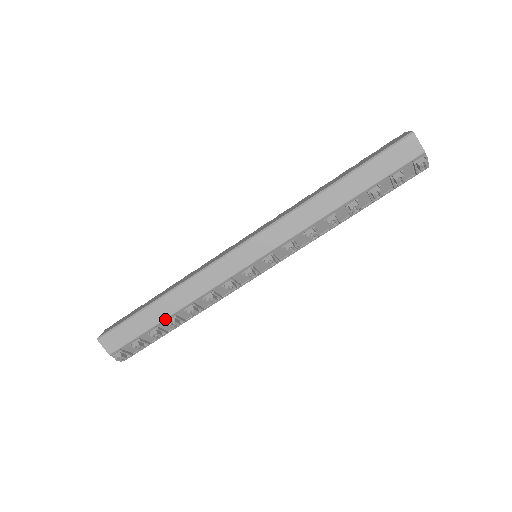
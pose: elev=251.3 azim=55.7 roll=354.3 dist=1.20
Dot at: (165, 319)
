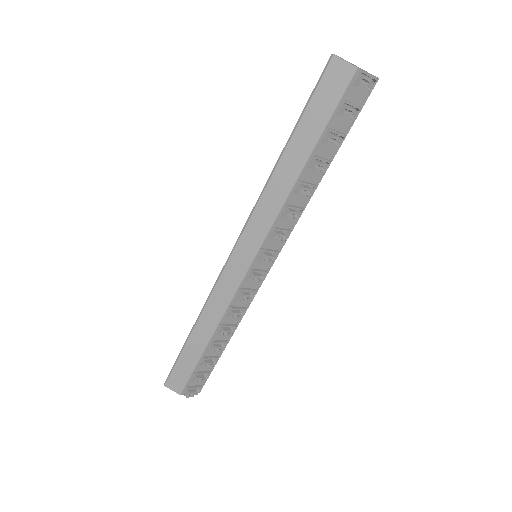
Dot at: (205, 348)
